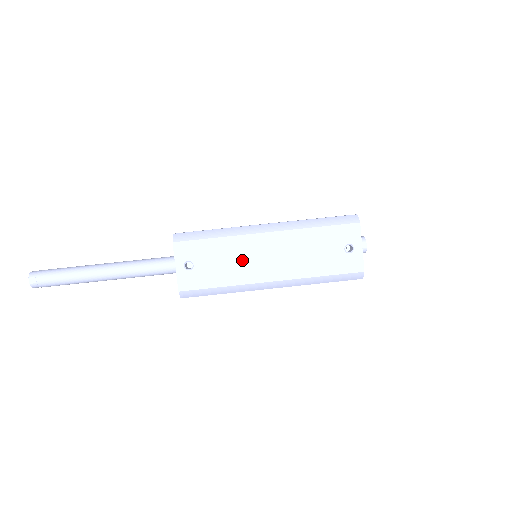
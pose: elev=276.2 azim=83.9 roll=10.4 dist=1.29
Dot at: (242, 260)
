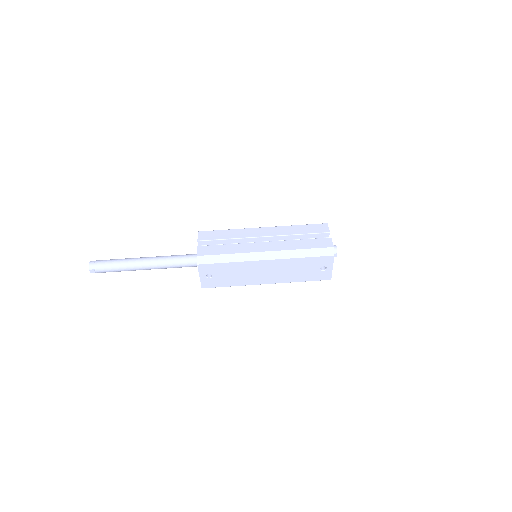
Dot at: (247, 274)
